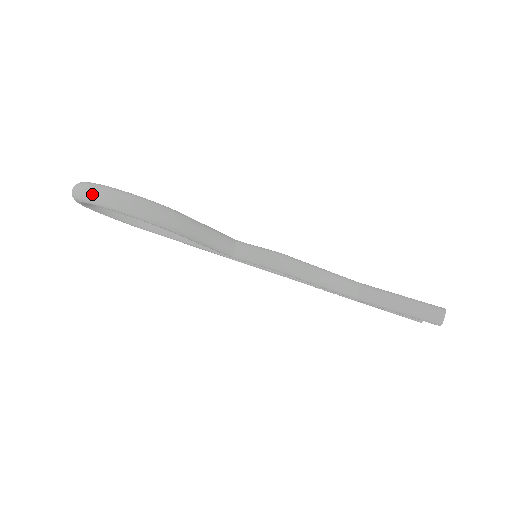
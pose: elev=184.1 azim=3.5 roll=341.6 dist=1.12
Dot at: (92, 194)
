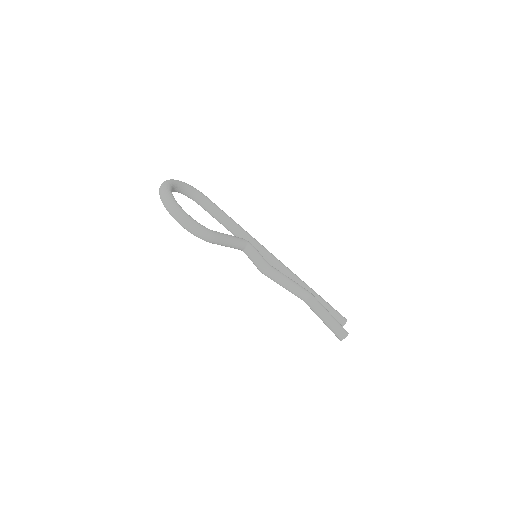
Dot at: (168, 208)
